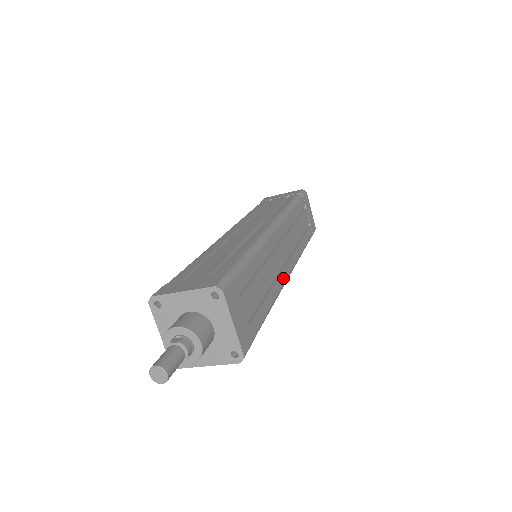
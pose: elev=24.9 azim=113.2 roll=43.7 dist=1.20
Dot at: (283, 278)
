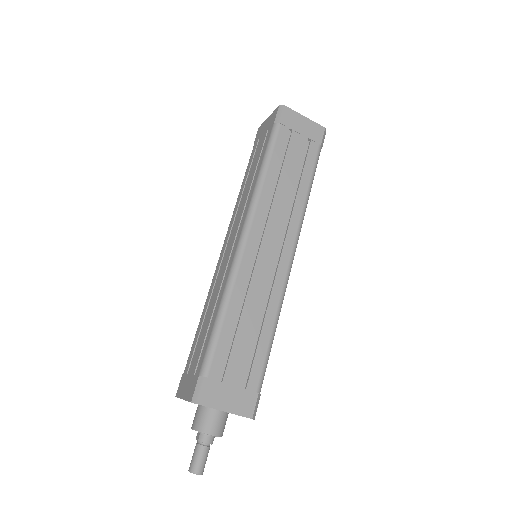
Dot at: (280, 279)
